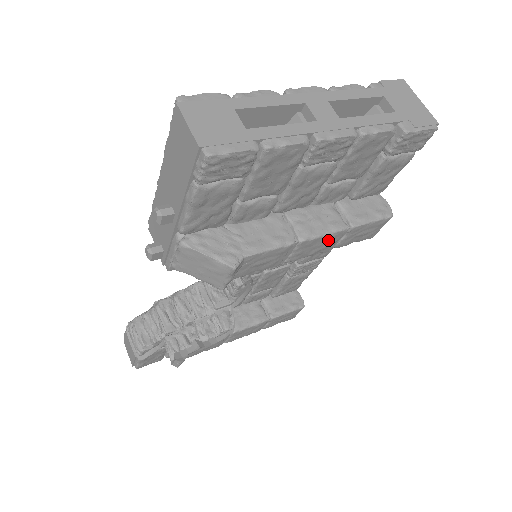
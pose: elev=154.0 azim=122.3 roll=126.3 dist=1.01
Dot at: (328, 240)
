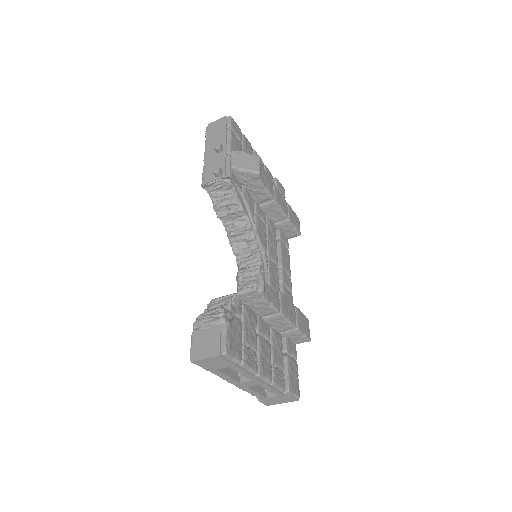
Dot at: (283, 201)
